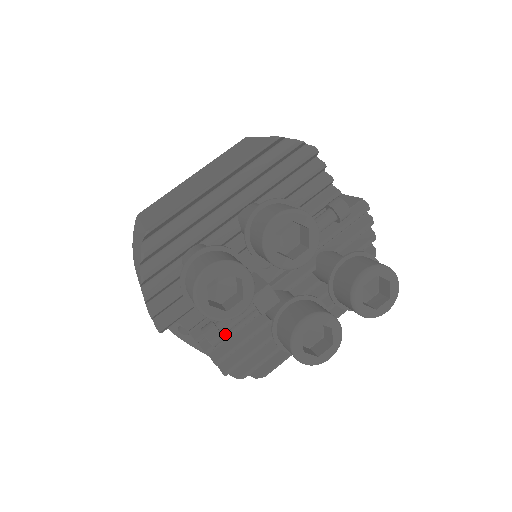
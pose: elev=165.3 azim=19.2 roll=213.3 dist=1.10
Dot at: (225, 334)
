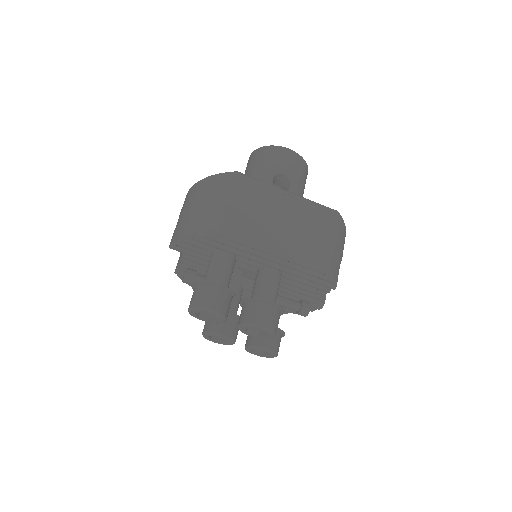
Dot at: (196, 270)
